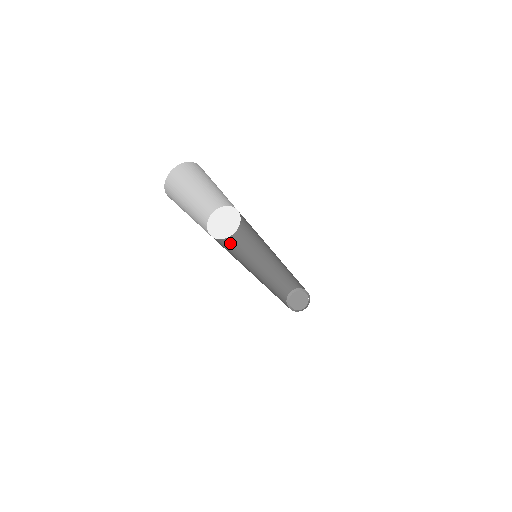
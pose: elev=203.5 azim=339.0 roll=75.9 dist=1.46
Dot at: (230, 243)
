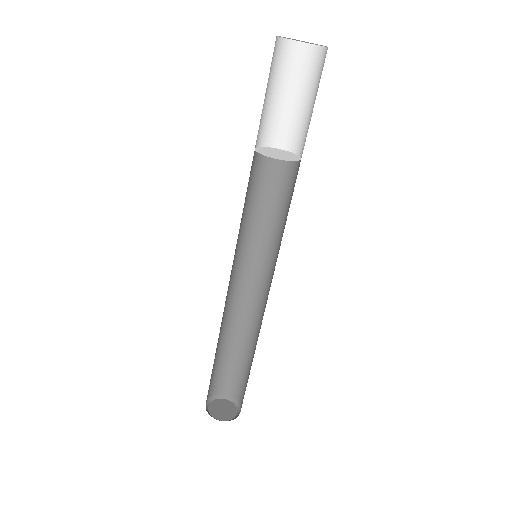
Dot at: occluded
